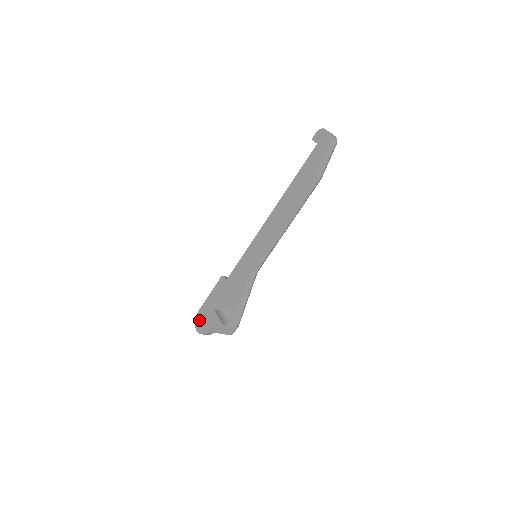
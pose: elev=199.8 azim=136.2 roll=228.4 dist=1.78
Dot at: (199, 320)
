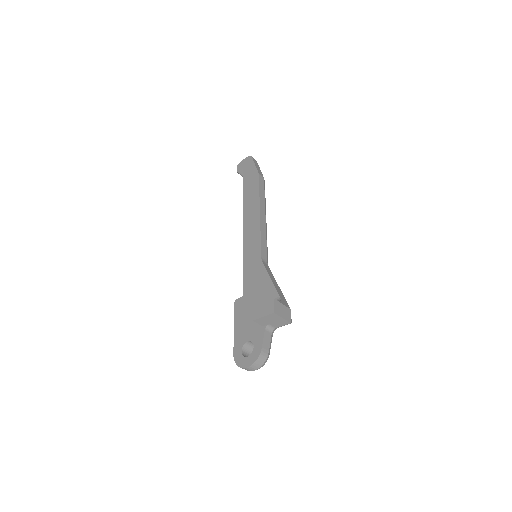
Dot at: (242, 357)
